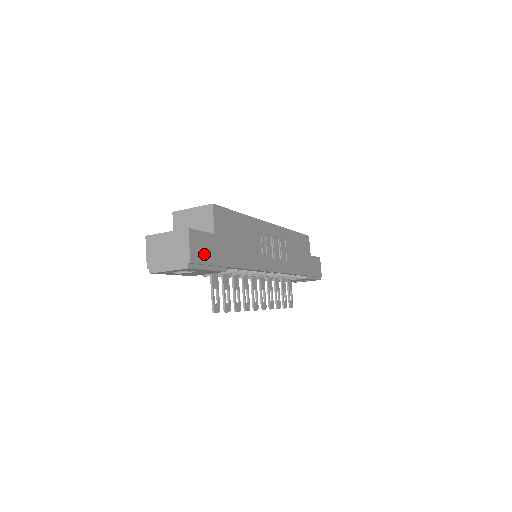
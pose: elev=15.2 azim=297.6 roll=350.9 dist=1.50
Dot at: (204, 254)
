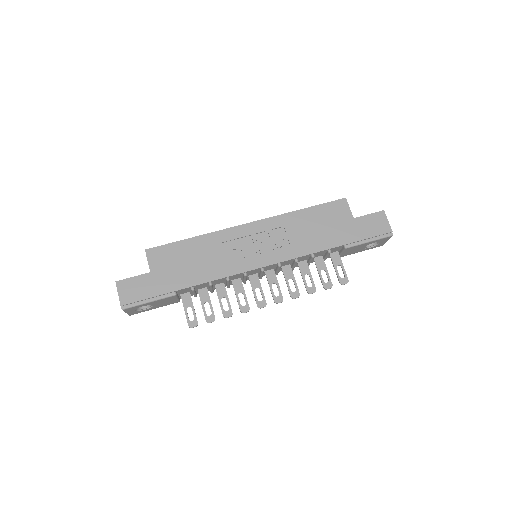
Dot at: (138, 293)
